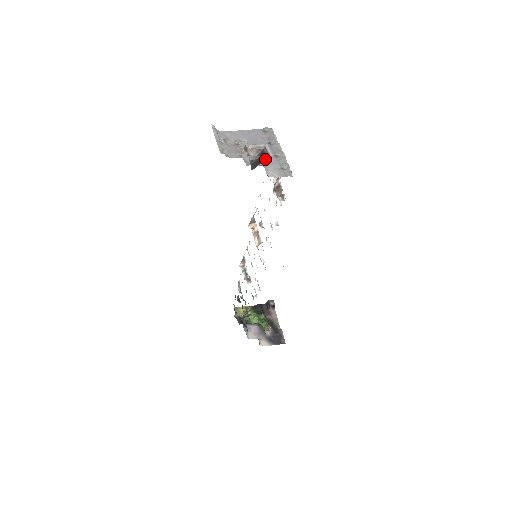
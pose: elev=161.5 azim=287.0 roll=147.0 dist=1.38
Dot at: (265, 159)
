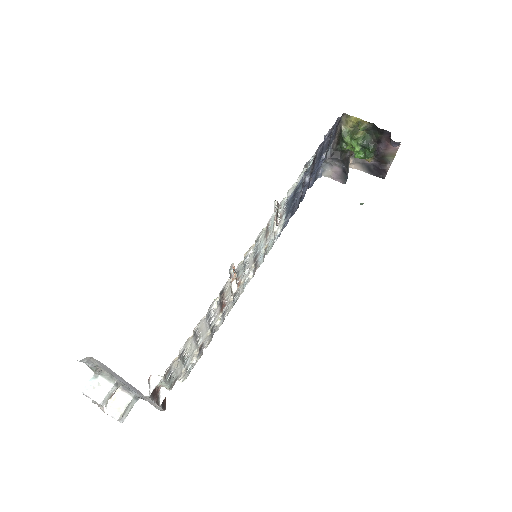
Dot at: occluded
